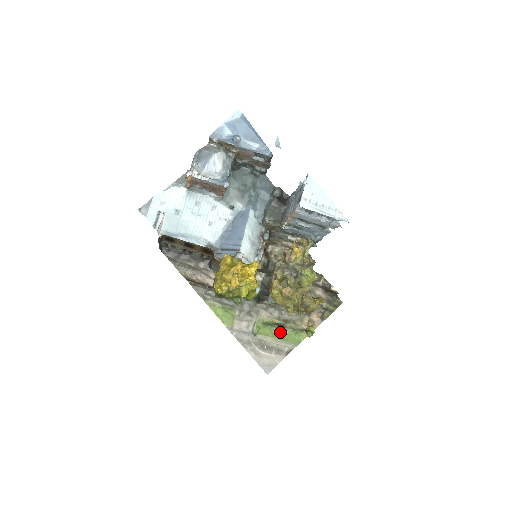
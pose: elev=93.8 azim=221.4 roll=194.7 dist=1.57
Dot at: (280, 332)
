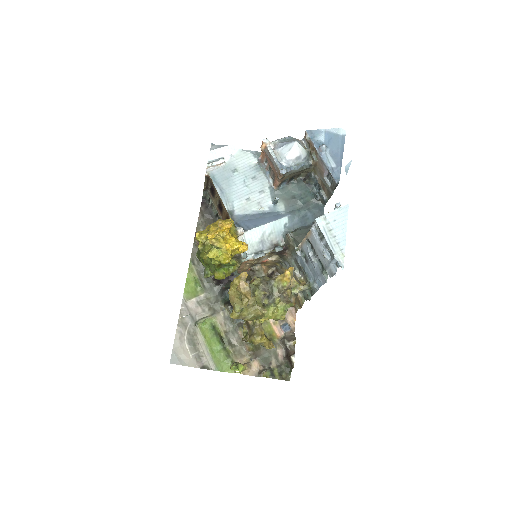
Dot at: (216, 345)
